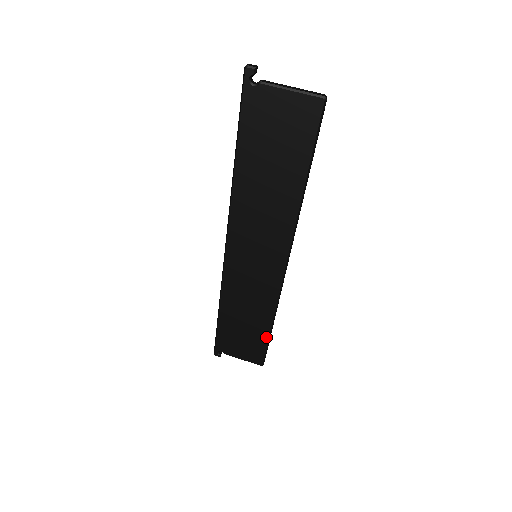
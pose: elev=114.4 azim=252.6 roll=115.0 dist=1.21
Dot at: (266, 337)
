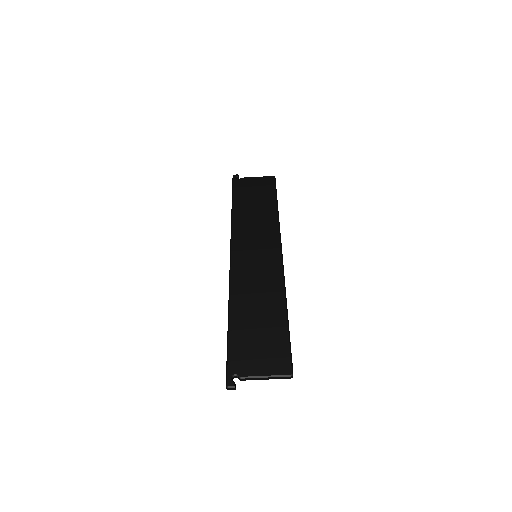
Dot at: occluded
